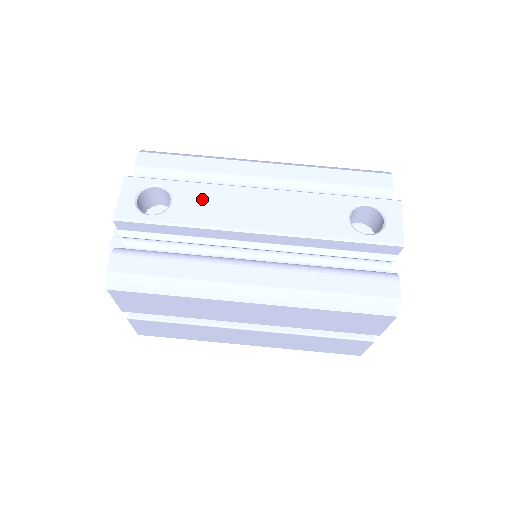
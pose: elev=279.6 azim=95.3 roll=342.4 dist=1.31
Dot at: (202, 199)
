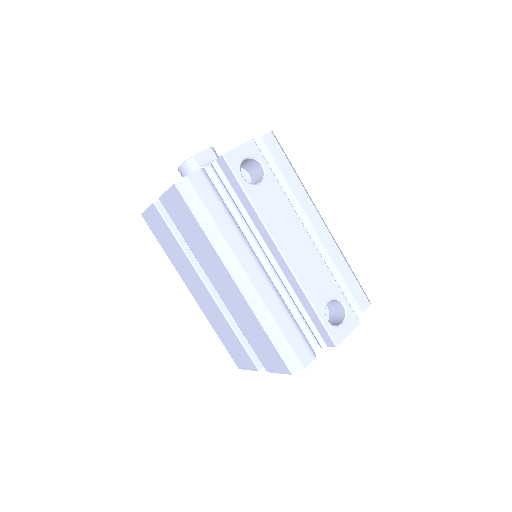
Dot at: (276, 202)
